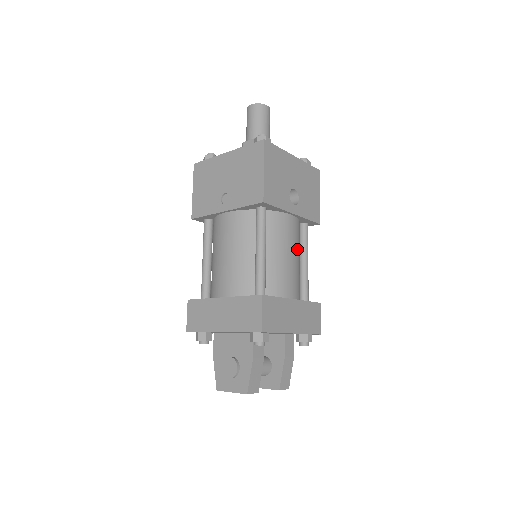
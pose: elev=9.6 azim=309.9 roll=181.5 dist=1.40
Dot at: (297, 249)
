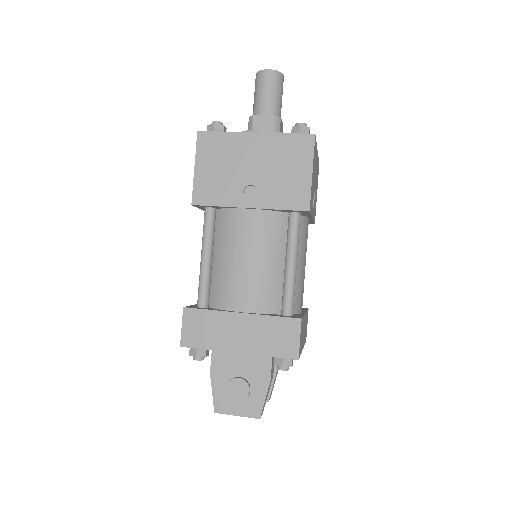
Dot at: occluded
